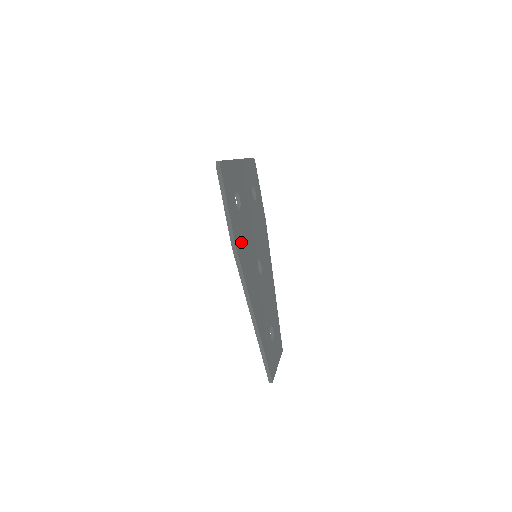
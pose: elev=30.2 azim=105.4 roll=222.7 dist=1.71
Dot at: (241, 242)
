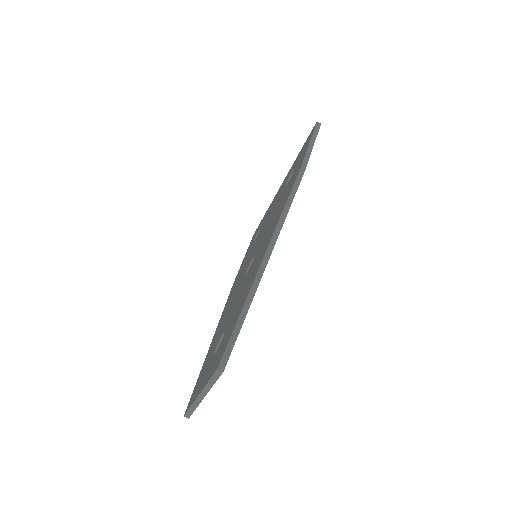
Dot at: occluded
